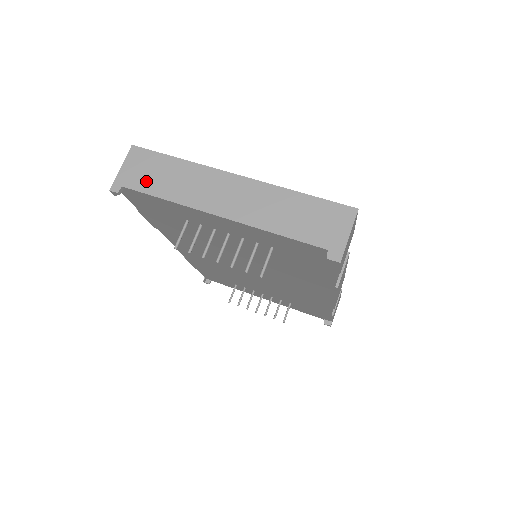
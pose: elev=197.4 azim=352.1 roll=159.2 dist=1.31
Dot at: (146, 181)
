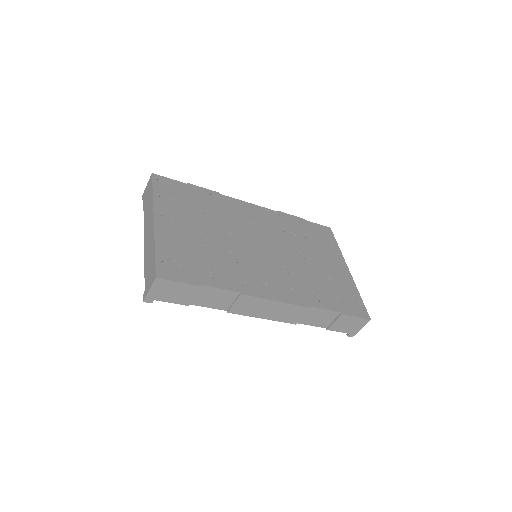
Dot at: (146, 199)
